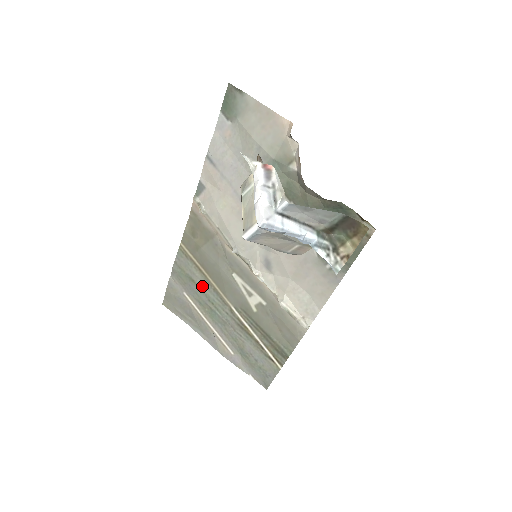
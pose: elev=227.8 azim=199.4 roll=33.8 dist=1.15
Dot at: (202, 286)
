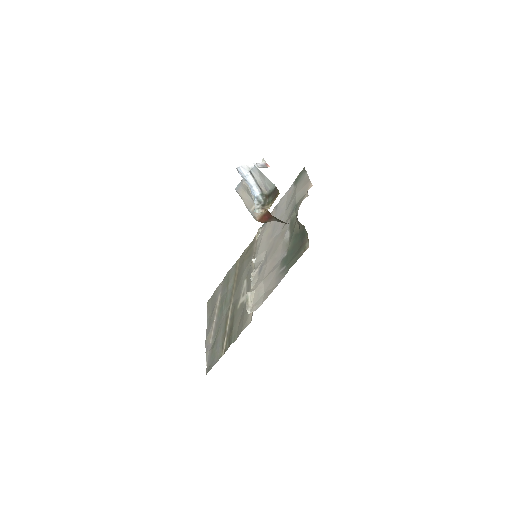
Dot at: (229, 288)
